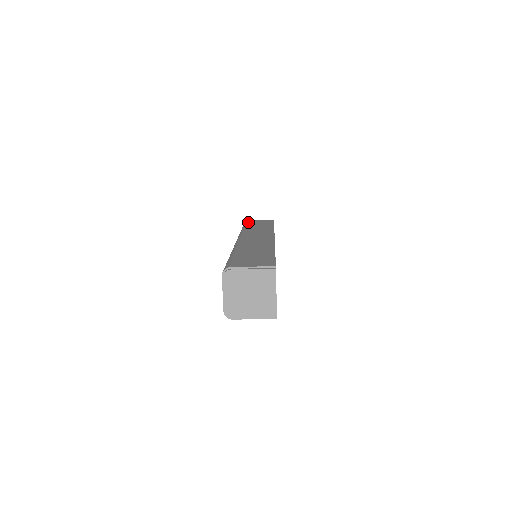
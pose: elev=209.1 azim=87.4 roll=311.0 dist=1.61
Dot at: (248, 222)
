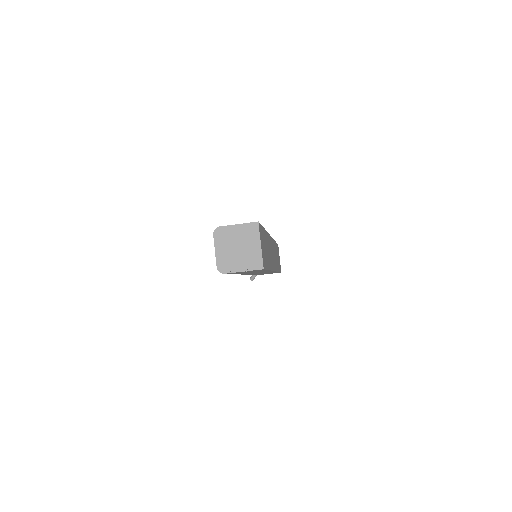
Dot at: occluded
